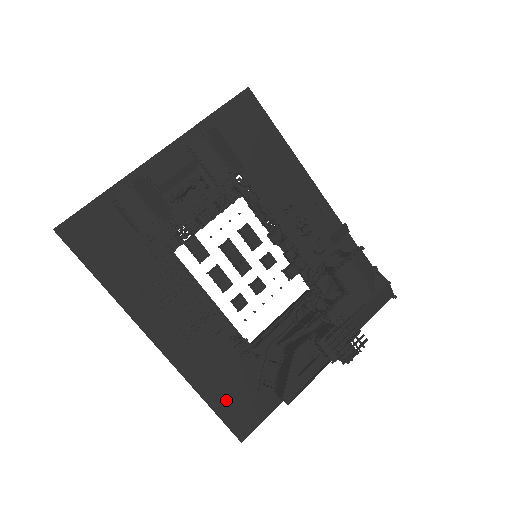
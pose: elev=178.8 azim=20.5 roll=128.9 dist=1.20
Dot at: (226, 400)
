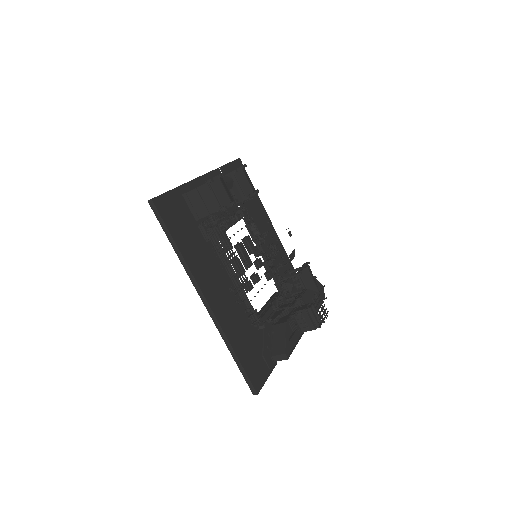
Dot at: (247, 357)
